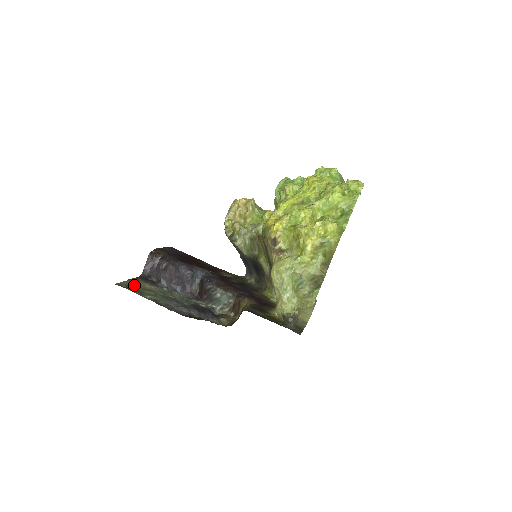
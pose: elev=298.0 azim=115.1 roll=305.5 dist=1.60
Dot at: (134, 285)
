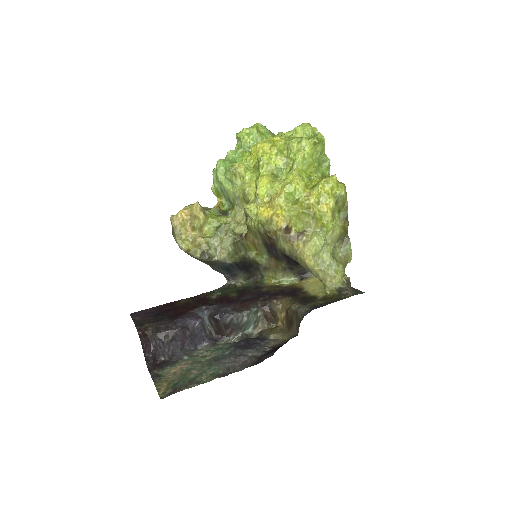
Dot at: (169, 381)
